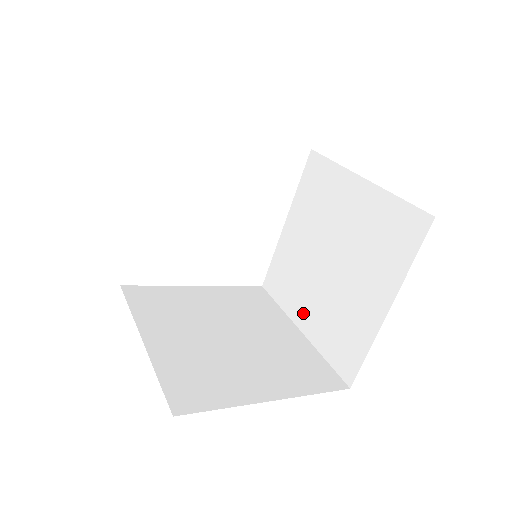
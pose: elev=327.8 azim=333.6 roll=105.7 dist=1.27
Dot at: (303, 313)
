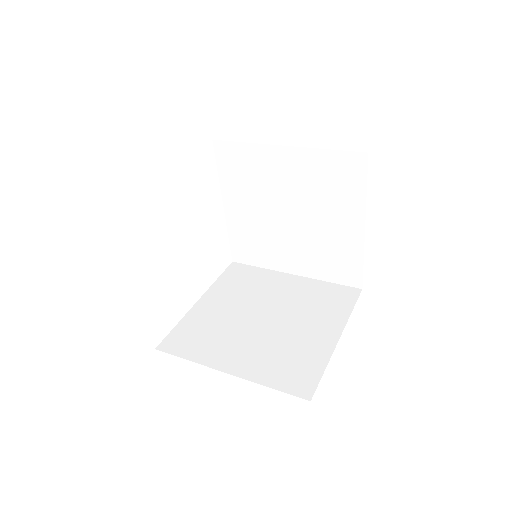
Dot at: (231, 358)
